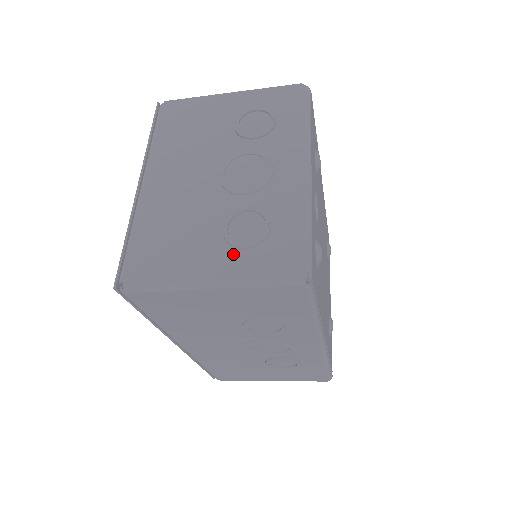
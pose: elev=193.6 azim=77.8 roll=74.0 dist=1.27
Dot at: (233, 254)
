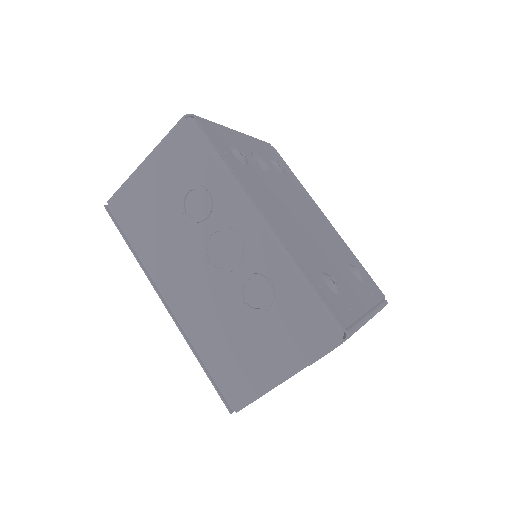
Dot at: occluded
